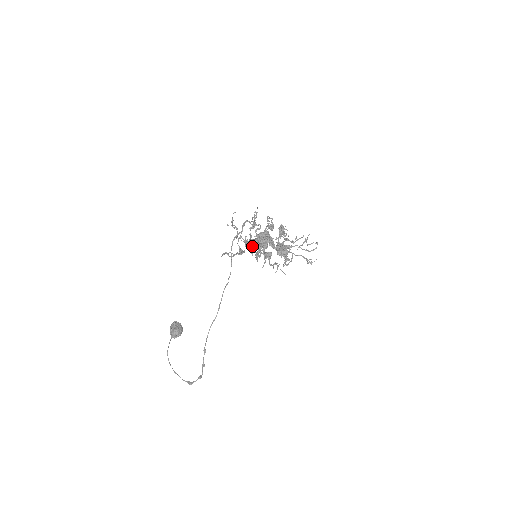
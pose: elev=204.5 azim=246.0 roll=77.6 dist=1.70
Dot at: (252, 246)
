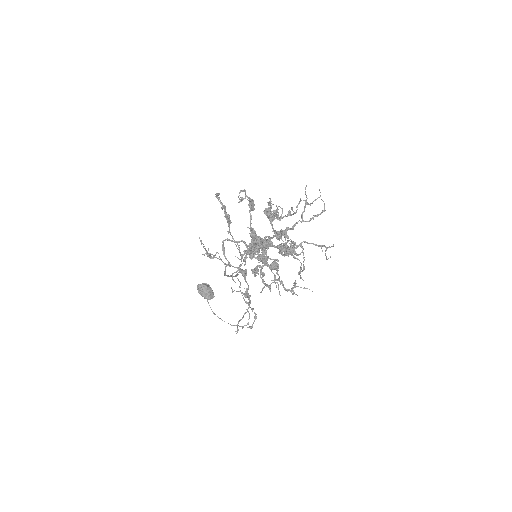
Dot at: occluded
